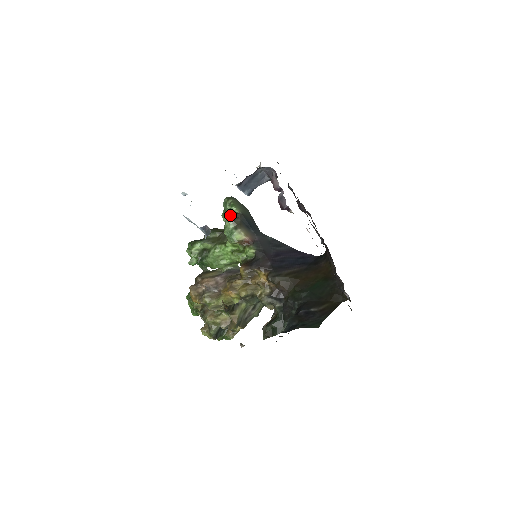
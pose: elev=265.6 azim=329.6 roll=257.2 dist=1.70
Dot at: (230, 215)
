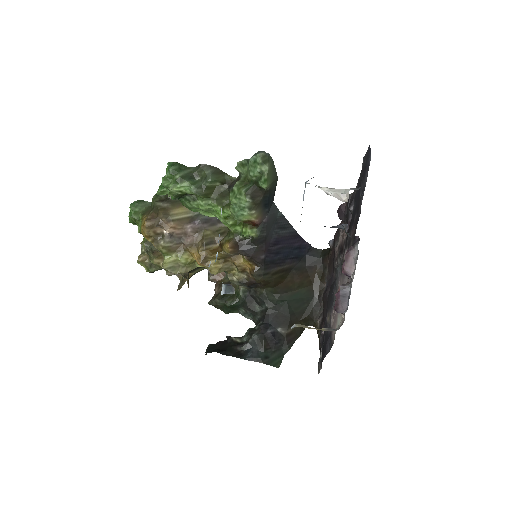
Dot at: (253, 186)
